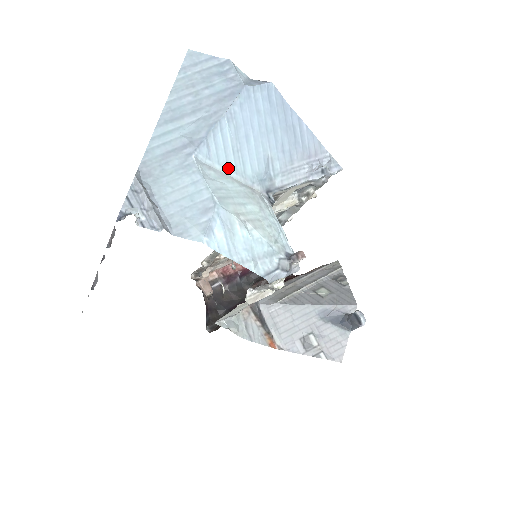
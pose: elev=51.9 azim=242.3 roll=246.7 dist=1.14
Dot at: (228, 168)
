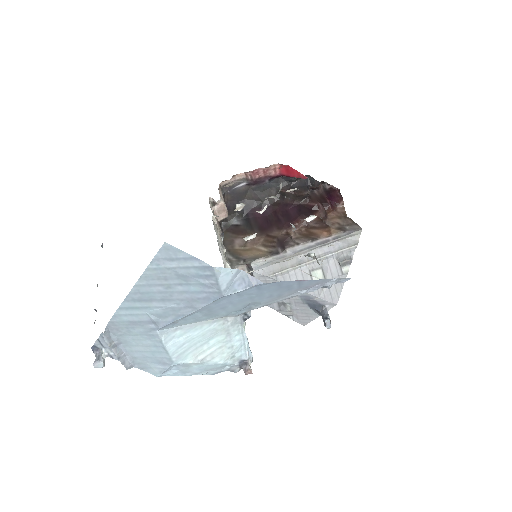
Dot at: (198, 320)
